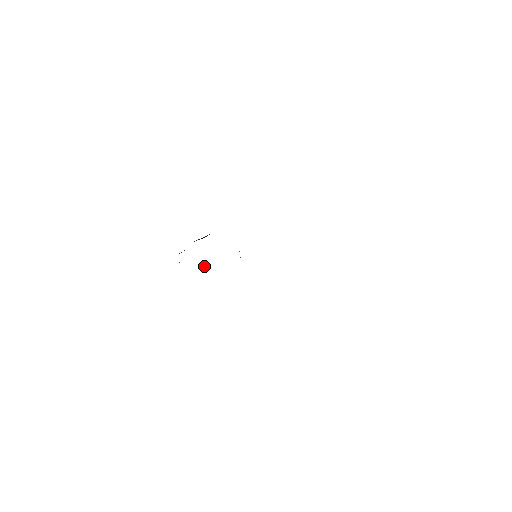
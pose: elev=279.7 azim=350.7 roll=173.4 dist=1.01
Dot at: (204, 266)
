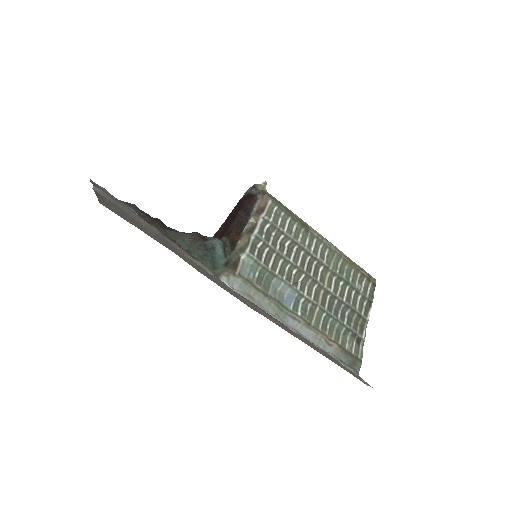
Dot at: (266, 184)
